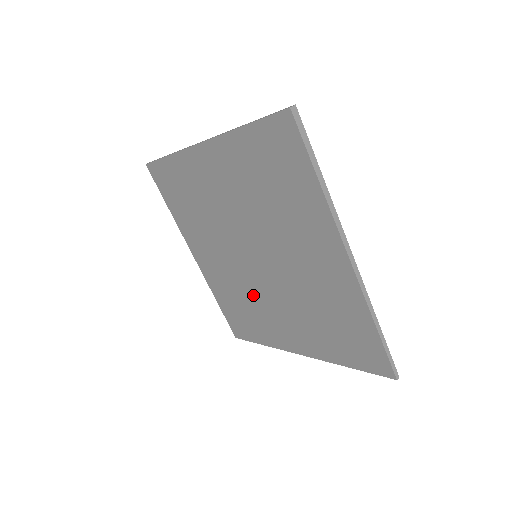
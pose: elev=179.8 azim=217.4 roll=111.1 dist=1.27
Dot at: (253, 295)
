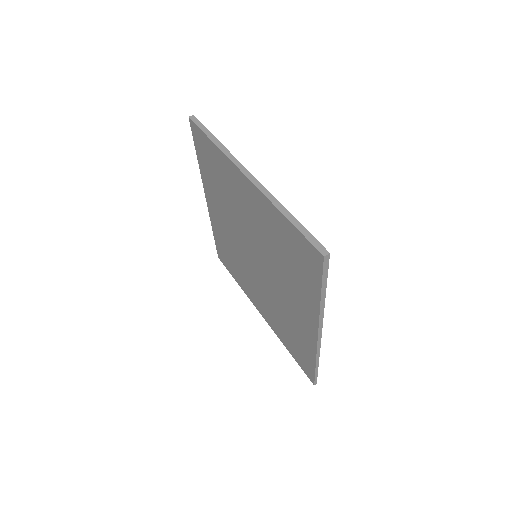
Dot at: (243, 264)
